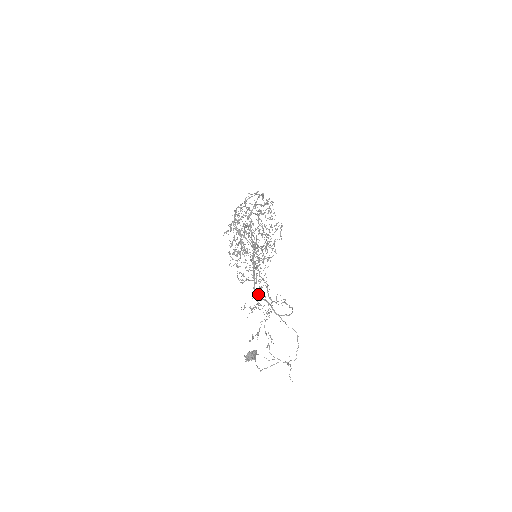
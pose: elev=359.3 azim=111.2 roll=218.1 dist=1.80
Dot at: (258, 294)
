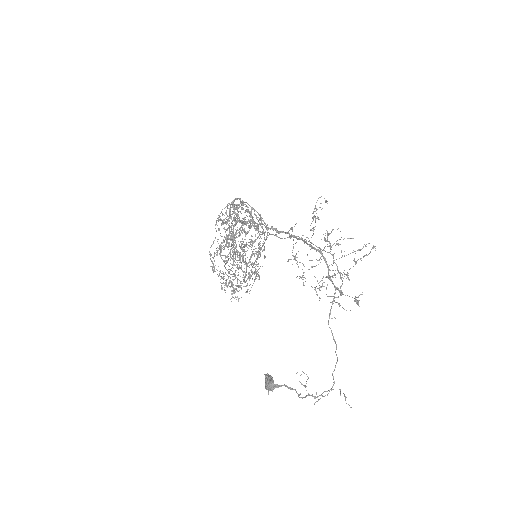
Dot at: occluded
